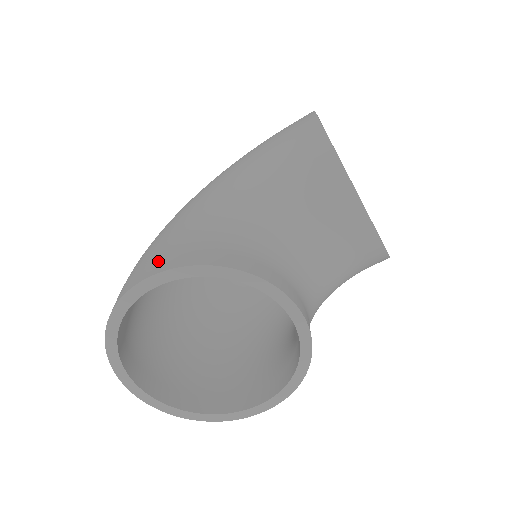
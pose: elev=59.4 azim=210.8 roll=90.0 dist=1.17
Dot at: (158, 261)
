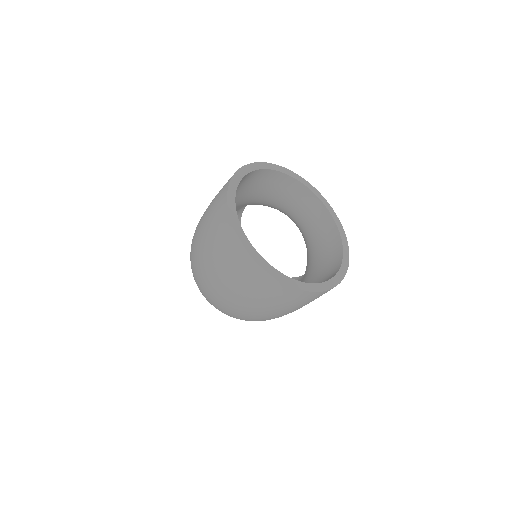
Dot at: occluded
